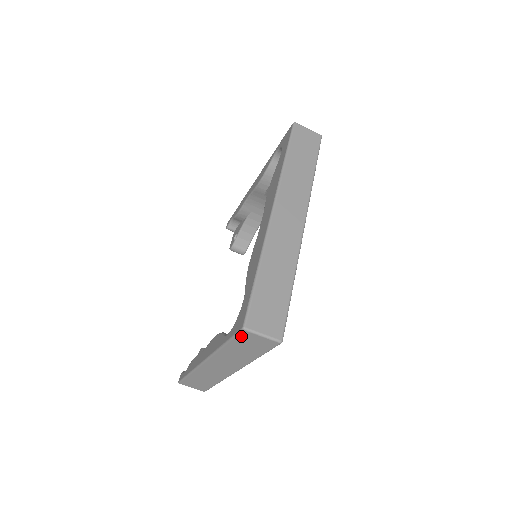
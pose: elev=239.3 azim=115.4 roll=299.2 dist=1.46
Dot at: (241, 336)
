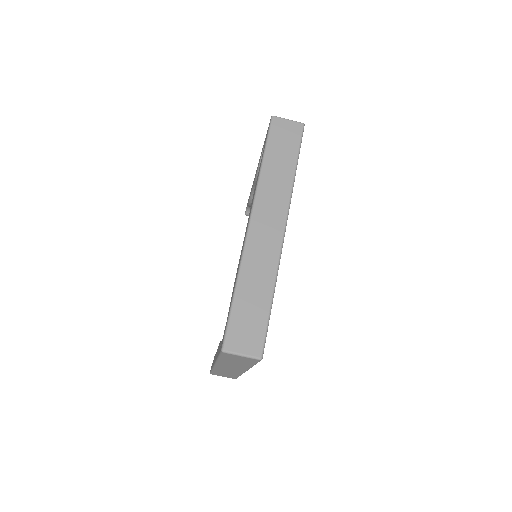
Dot at: (225, 355)
